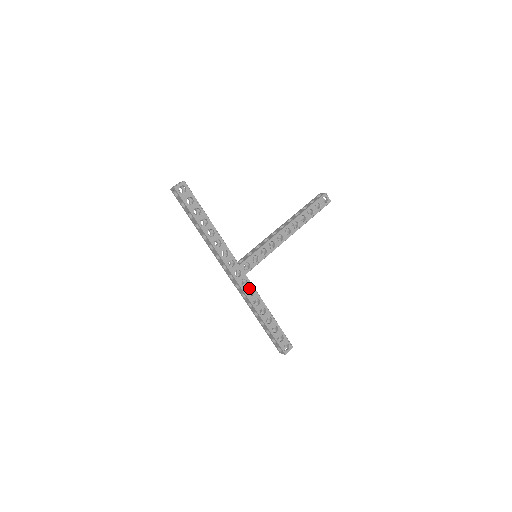
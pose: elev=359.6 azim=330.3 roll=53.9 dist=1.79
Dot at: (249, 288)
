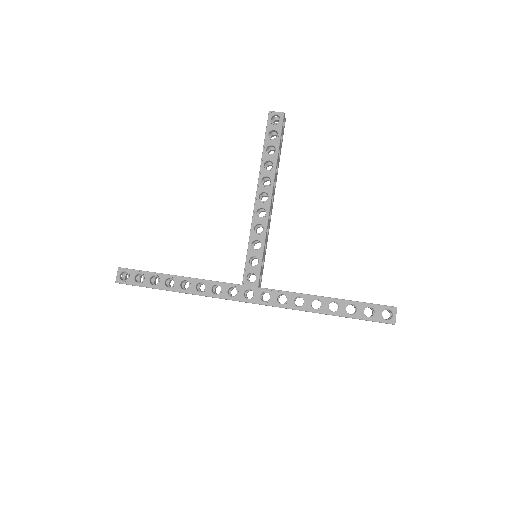
Dot at: (275, 297)
